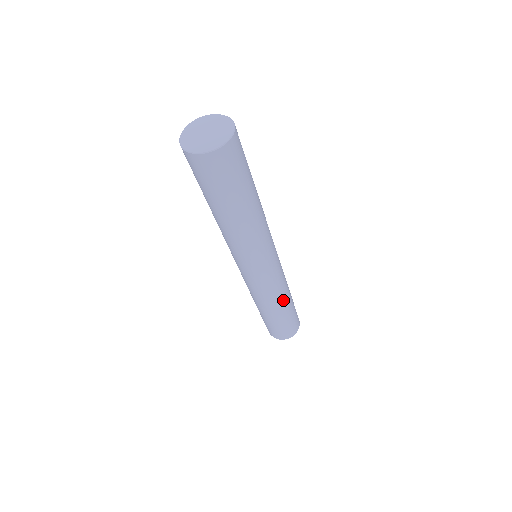
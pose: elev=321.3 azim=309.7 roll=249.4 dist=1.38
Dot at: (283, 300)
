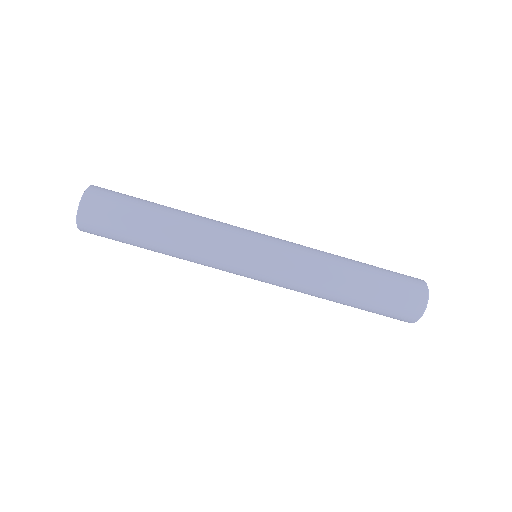
Dot at: (325, 295)
